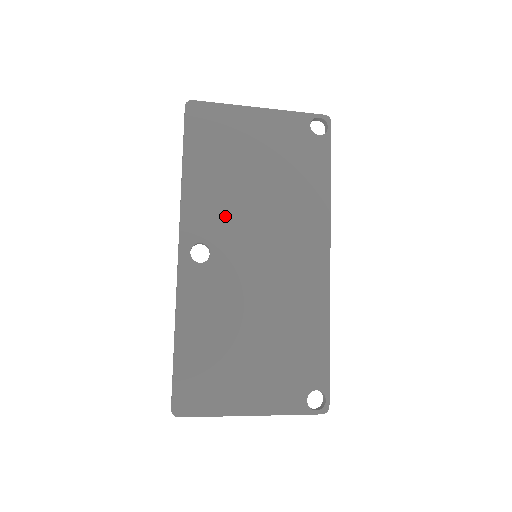
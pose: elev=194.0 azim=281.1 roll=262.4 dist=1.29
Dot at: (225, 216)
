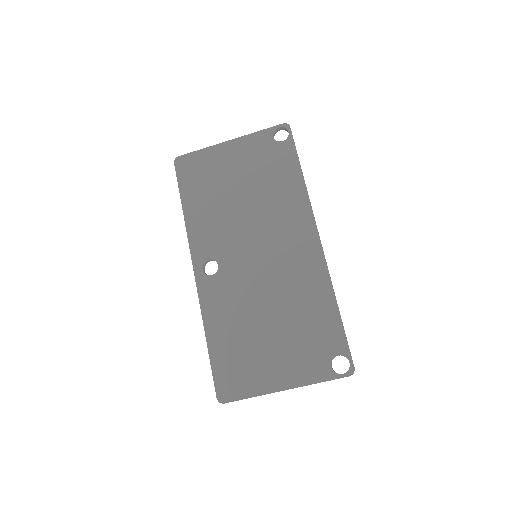
Dot at: (222, 233)
